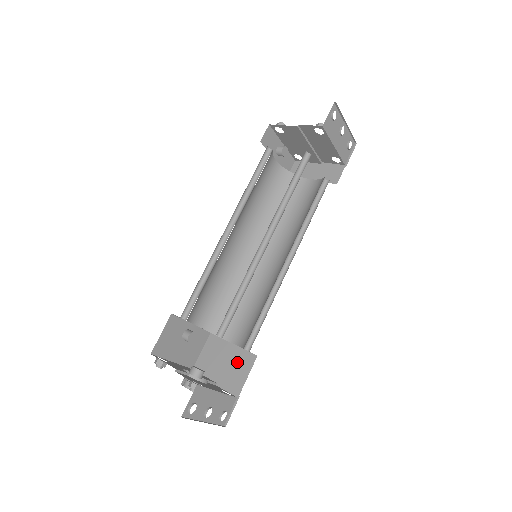
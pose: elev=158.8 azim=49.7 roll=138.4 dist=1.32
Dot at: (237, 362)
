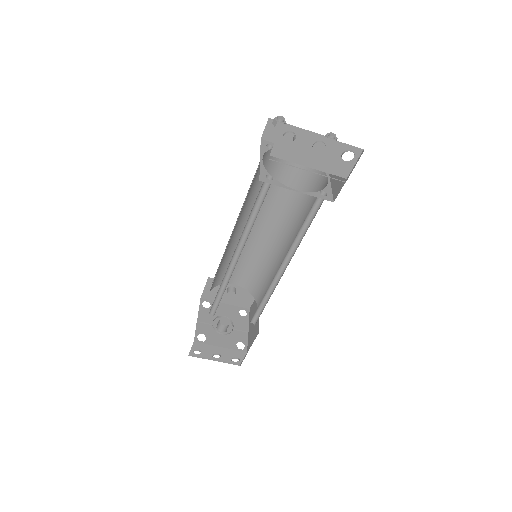
Dot at: (255, 327)
